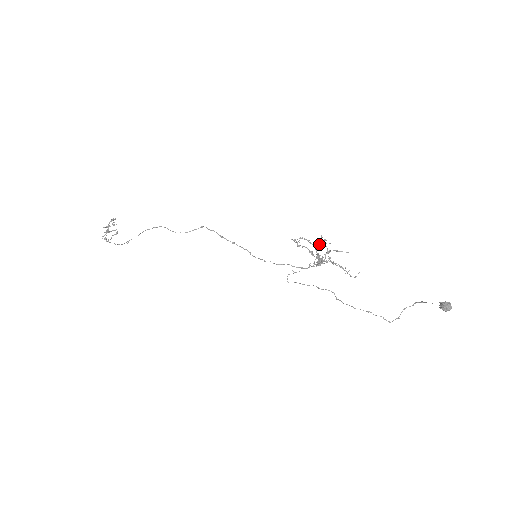
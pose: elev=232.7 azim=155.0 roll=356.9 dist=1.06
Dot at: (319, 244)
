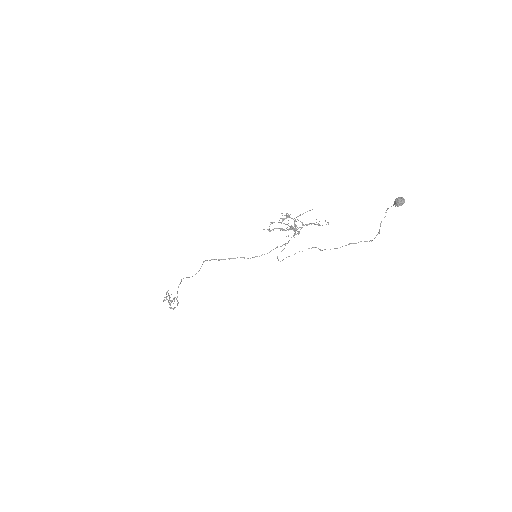
Dot at: occluded
